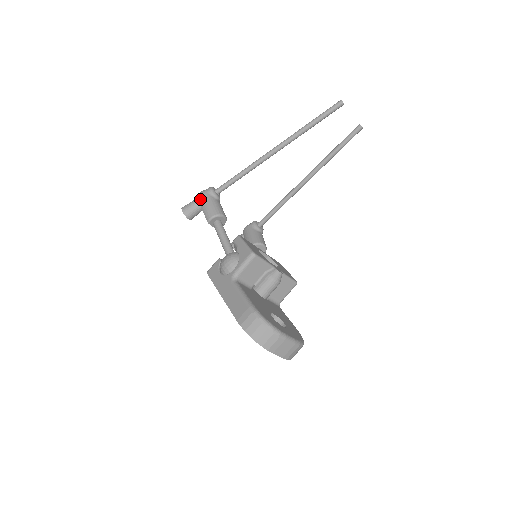
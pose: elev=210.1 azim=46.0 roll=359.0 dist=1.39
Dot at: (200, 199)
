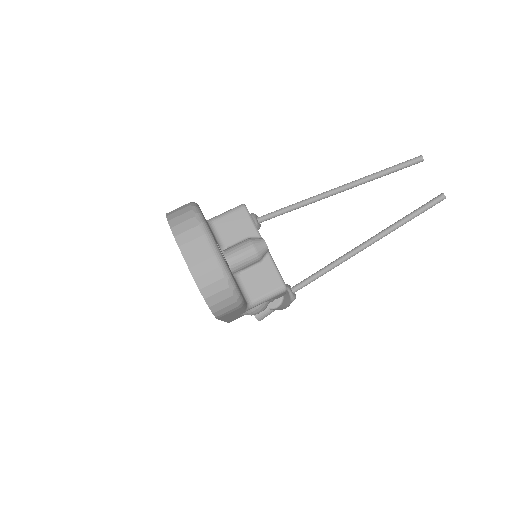
Dot at: occluded
